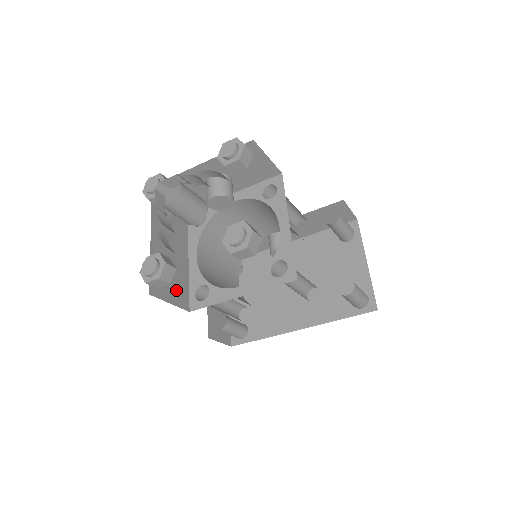
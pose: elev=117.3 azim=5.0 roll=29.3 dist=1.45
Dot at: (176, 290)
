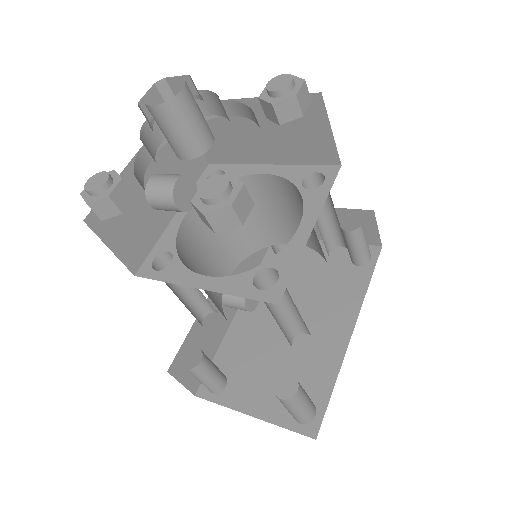
Dot at: occluded
